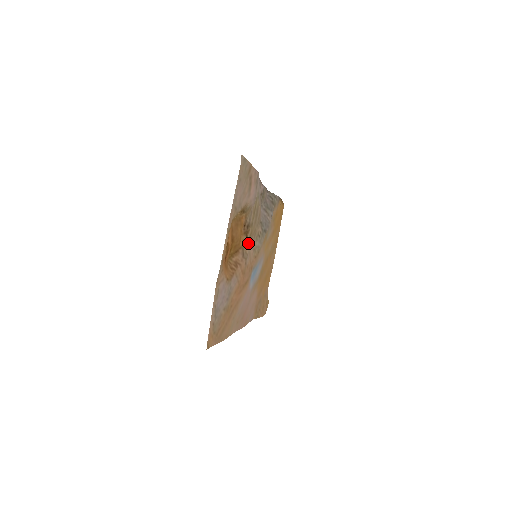
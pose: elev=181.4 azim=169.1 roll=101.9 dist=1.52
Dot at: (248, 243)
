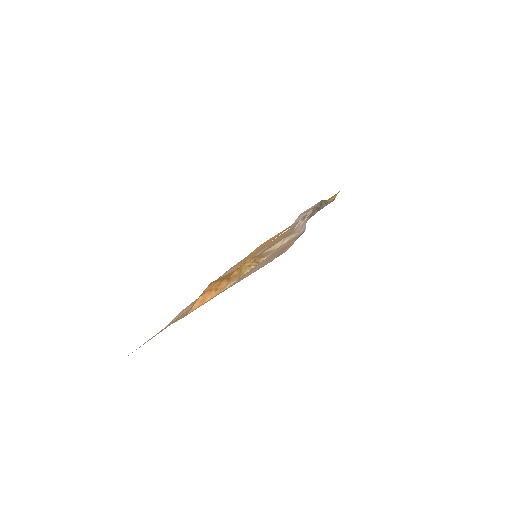
Dot at: occluded
